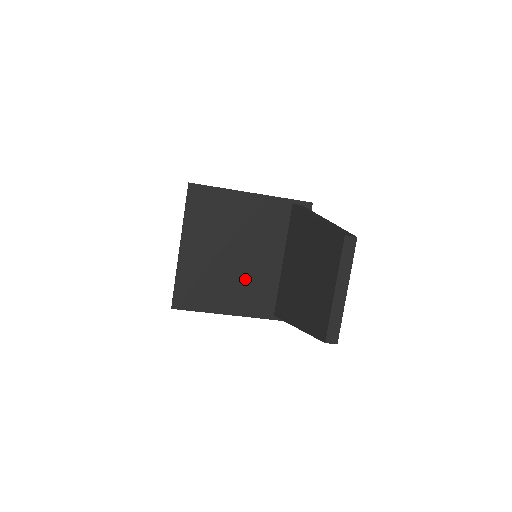
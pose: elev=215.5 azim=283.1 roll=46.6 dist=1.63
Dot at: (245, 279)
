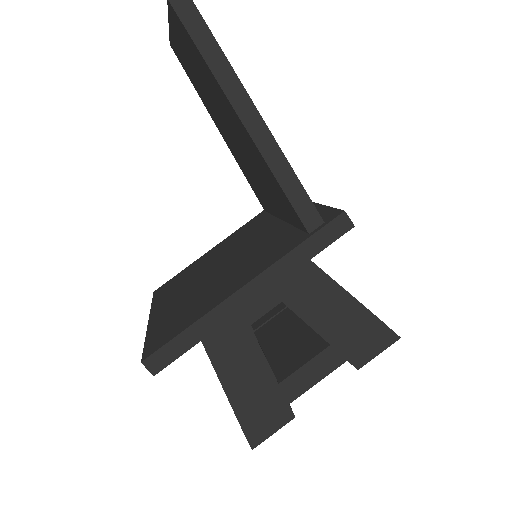
Dot at: (242, 262)
